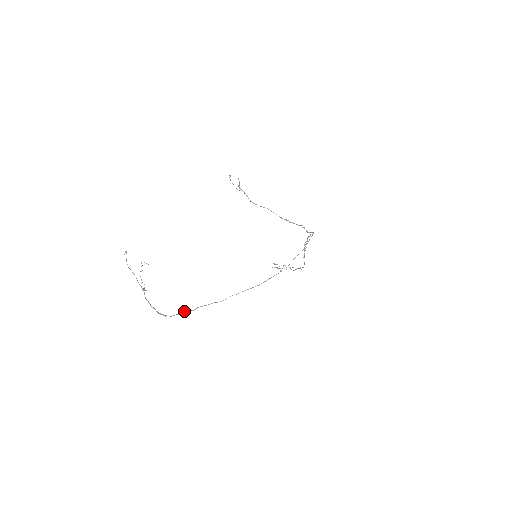
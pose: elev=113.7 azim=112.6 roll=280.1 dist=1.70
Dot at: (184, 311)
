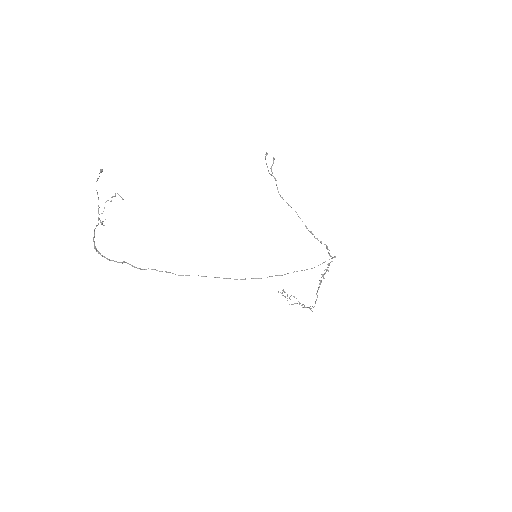
Dot at: (129, 264)
